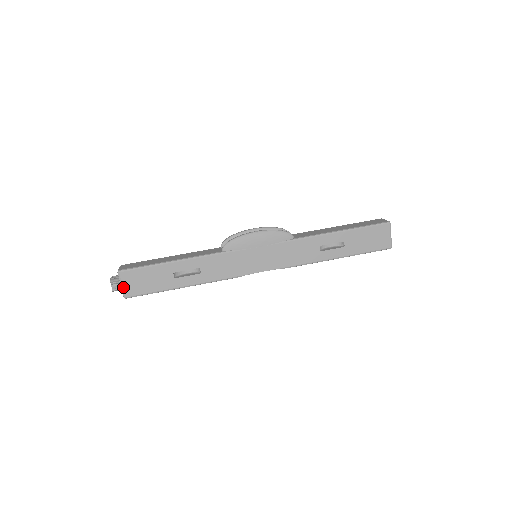
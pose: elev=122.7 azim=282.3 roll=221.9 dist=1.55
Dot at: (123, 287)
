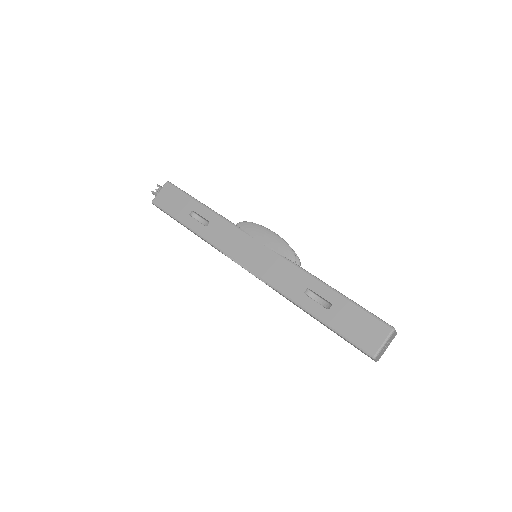
Dot at: (159, 193)
